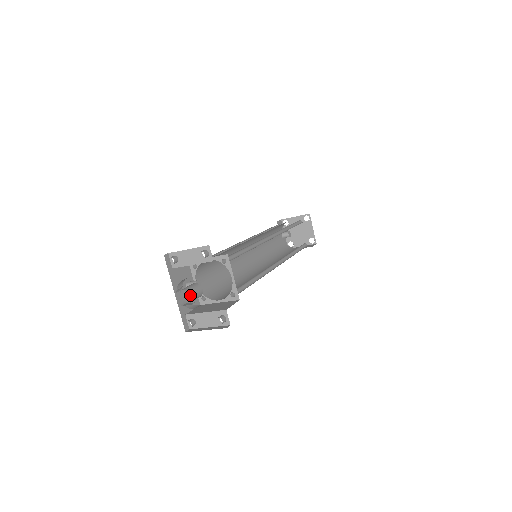
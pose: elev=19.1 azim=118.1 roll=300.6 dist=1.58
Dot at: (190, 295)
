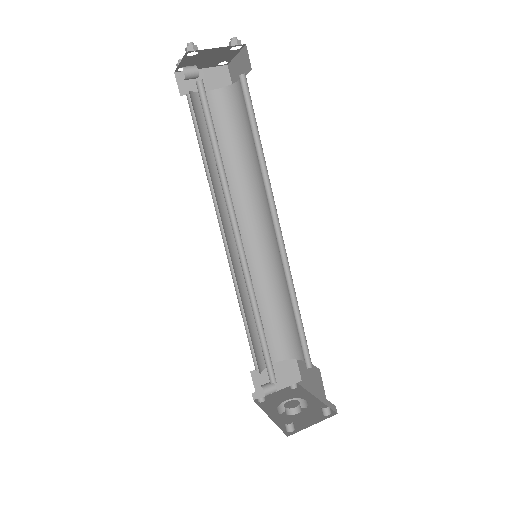
Dot at: occluded
